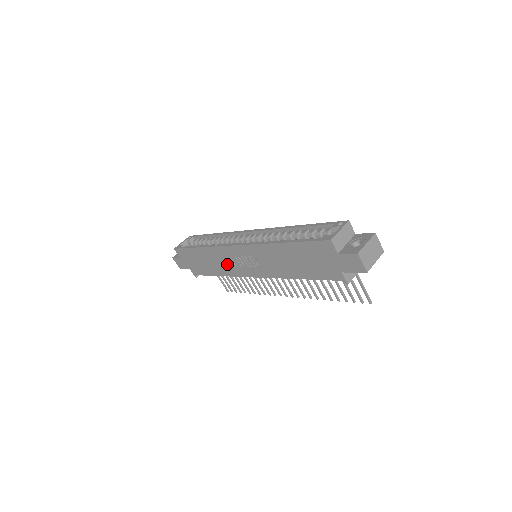
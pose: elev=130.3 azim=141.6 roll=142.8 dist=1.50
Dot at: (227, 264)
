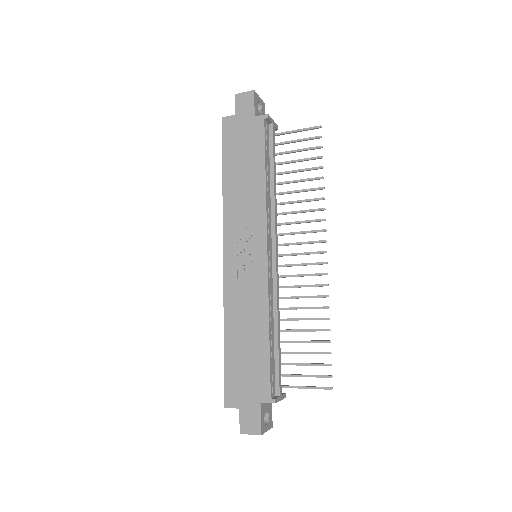
Dot at: (249, 294)
